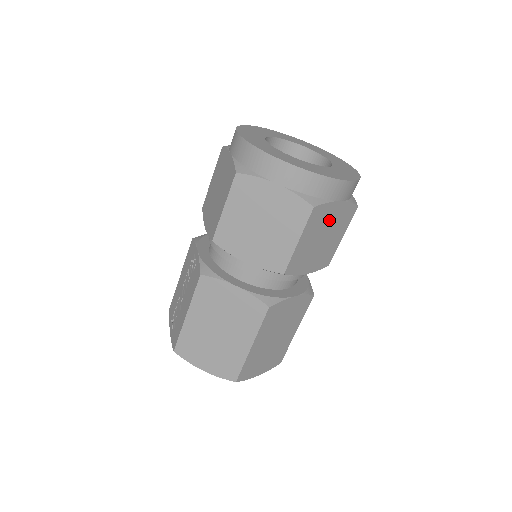
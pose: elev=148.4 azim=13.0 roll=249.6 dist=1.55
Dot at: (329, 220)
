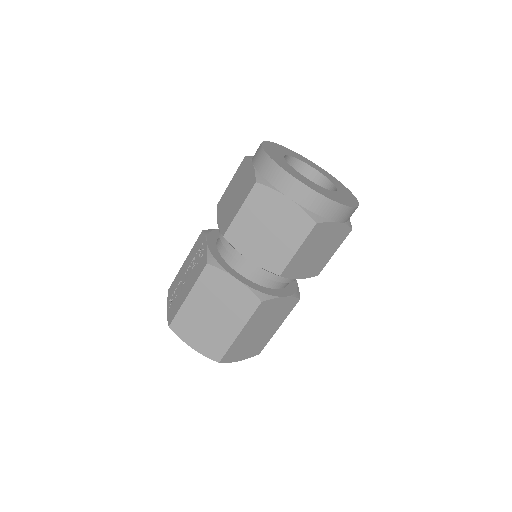
Dot at: (326, 237)
